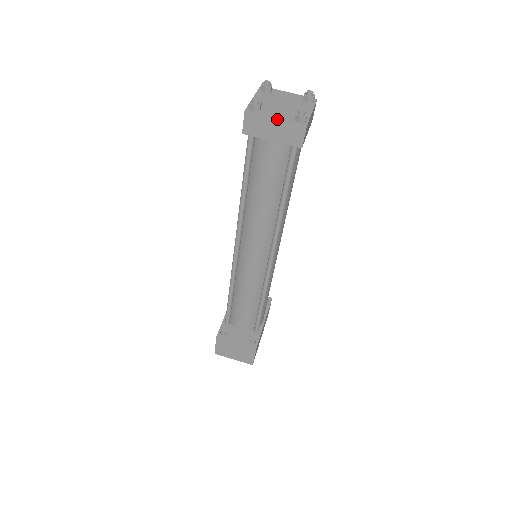
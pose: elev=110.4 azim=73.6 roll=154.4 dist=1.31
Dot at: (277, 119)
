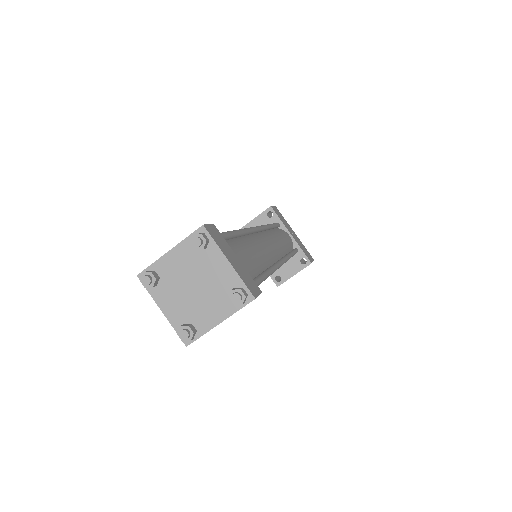
Dot at: occluded
